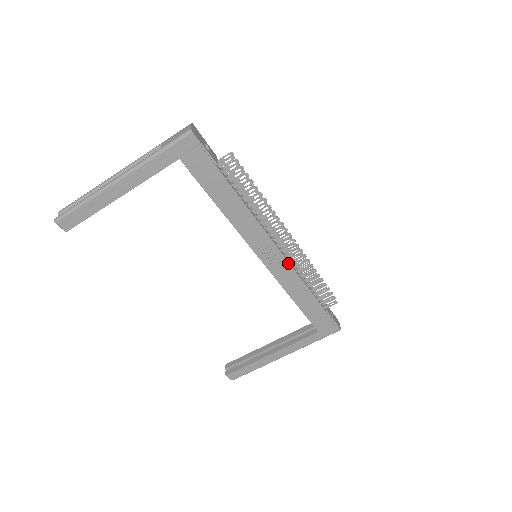
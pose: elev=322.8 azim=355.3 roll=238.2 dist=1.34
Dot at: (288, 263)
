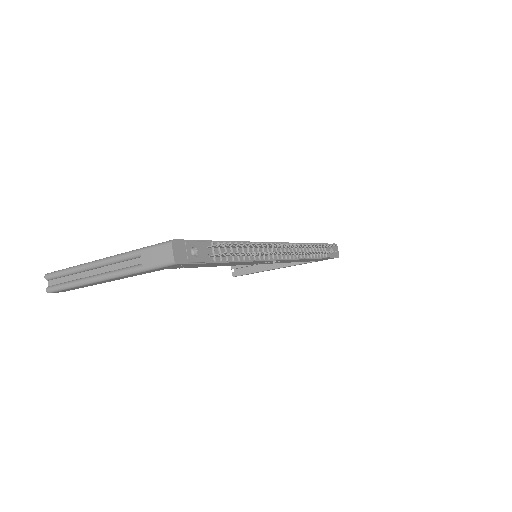
Dot at: occluded
